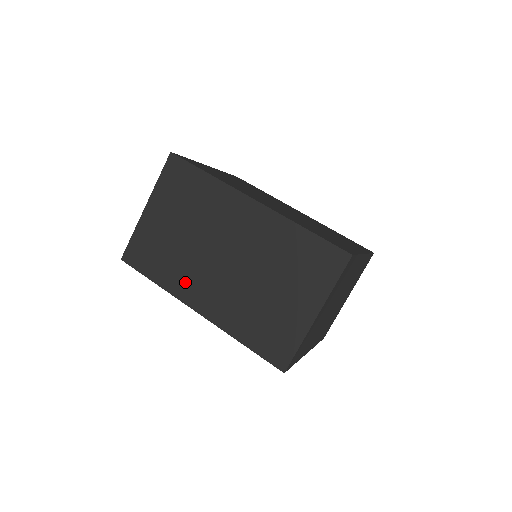
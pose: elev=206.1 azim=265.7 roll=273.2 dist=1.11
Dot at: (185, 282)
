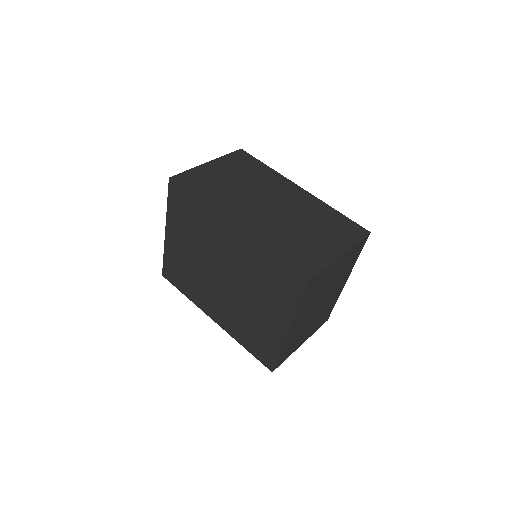
Dot at: (228, 206)
